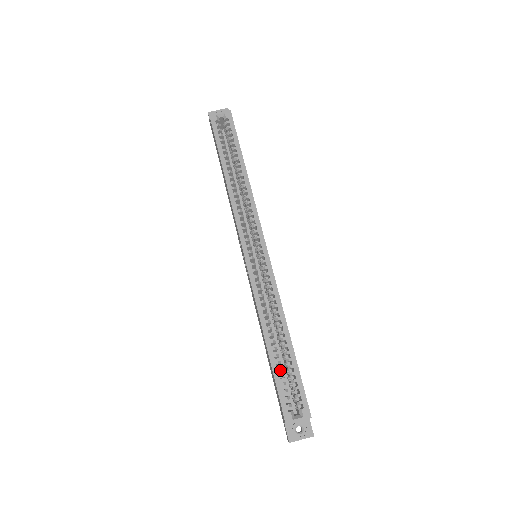
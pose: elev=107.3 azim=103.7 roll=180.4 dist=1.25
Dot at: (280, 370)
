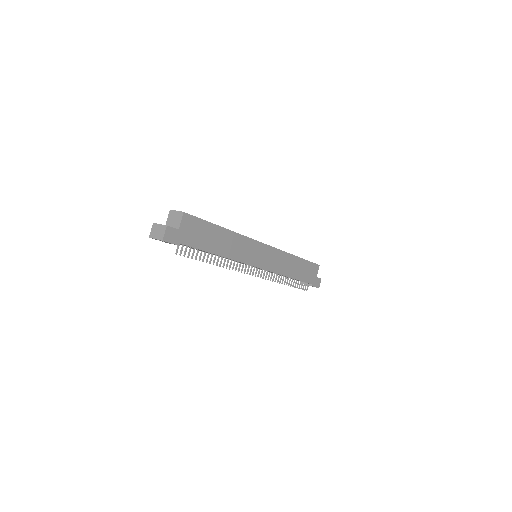
Dot at: occluded
